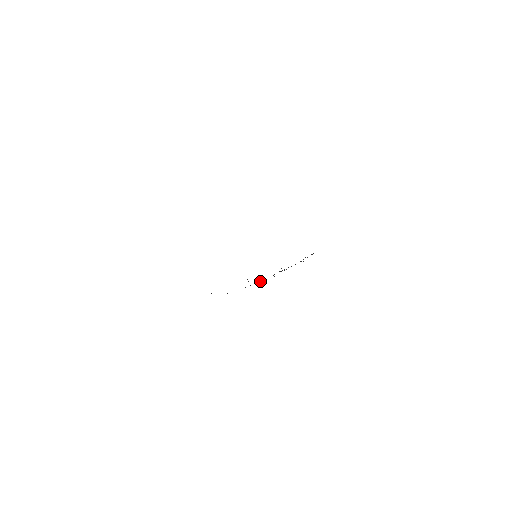
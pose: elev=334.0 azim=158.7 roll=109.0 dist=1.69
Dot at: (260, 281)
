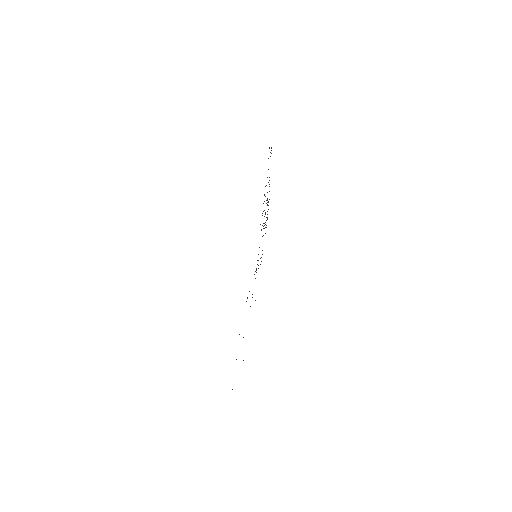
Dot at: occluded
